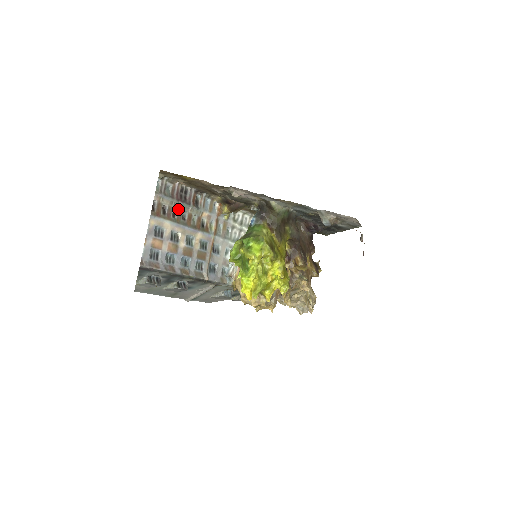
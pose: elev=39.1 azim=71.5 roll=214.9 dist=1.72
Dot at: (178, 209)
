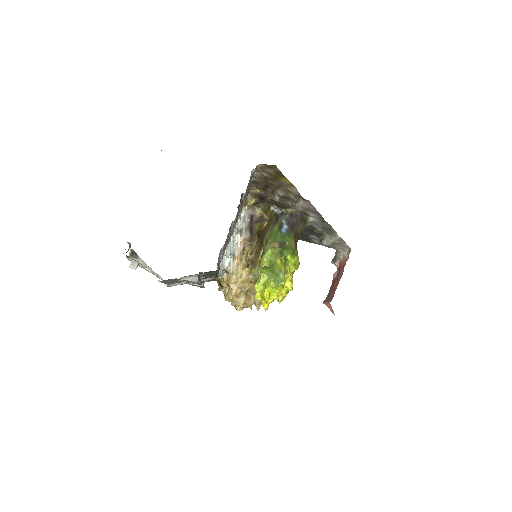
Dot at: occluded
